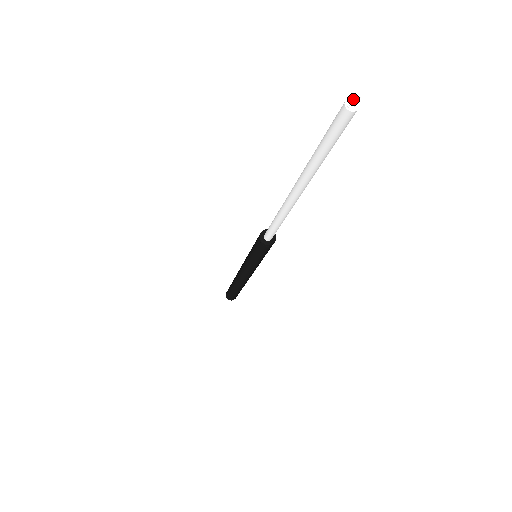
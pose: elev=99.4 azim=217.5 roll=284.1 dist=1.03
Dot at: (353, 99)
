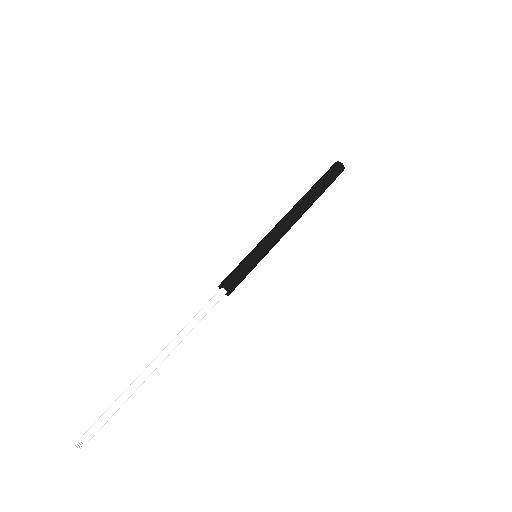
Dot at: (76, 447)
